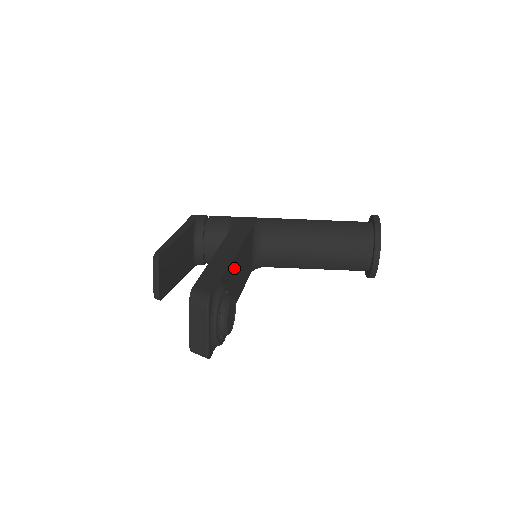
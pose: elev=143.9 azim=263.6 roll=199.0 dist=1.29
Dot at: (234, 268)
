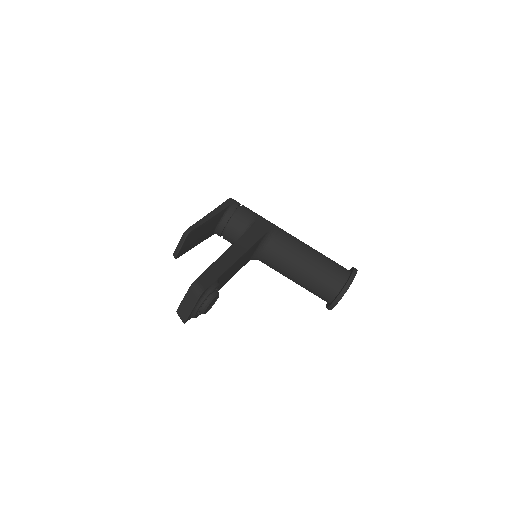
Dot at: (232, 268)
